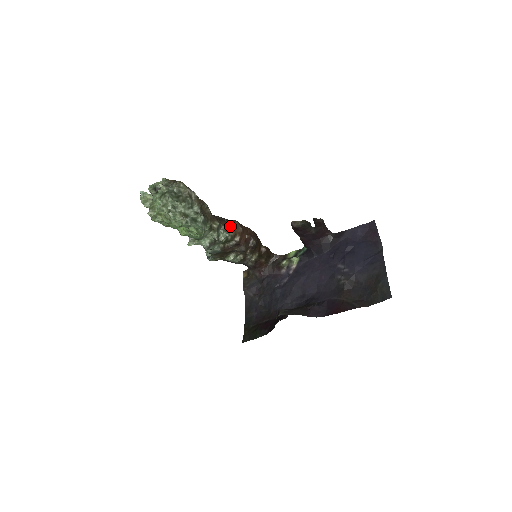
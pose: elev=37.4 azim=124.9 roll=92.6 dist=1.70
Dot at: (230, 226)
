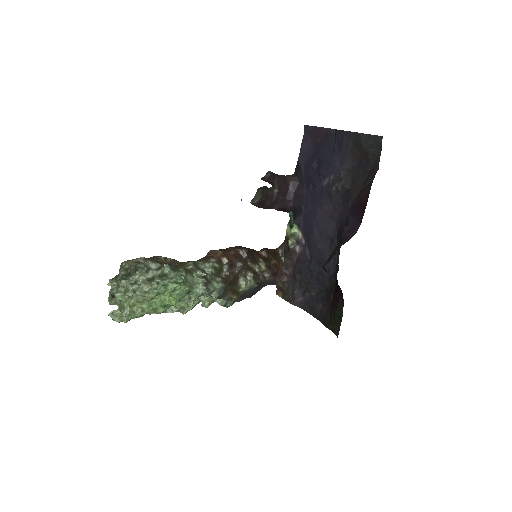
Dot at: (207, 257)
